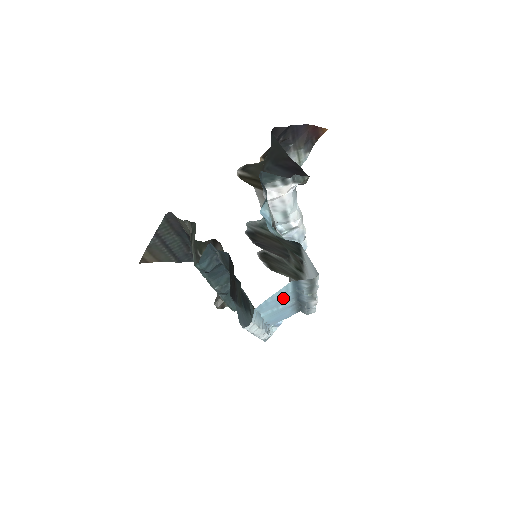
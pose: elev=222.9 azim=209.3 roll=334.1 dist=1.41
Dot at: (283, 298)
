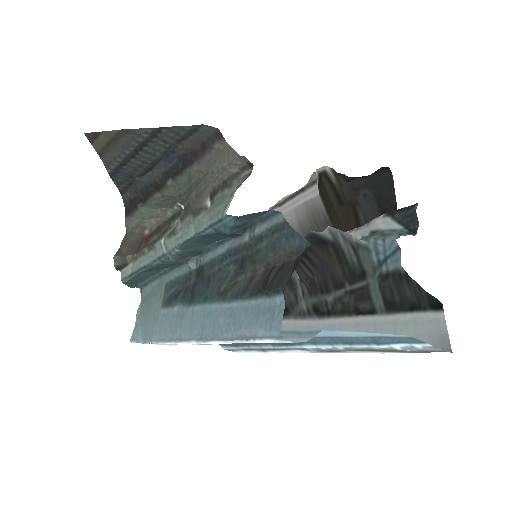
Dot at: (324, 334)
